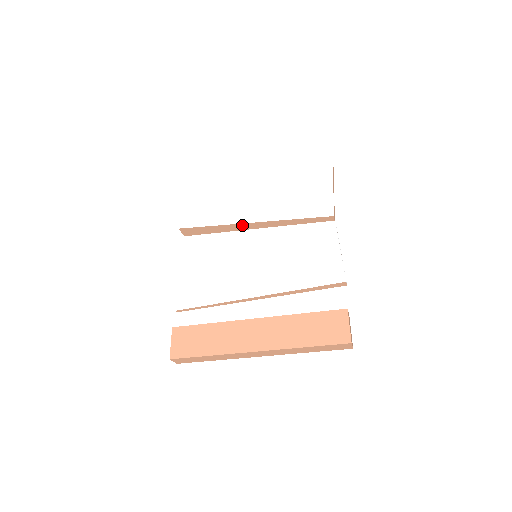
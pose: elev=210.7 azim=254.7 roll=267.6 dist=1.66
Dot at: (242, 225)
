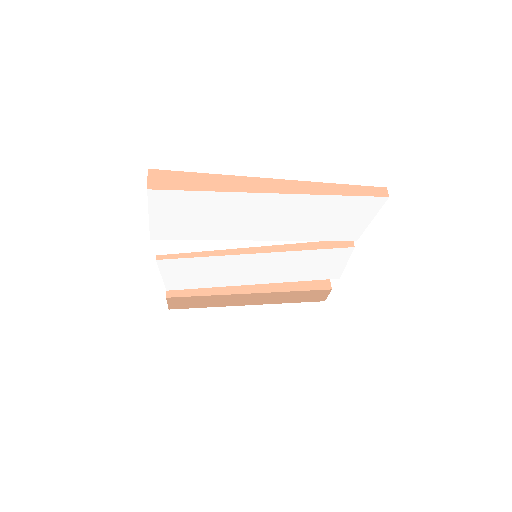
Dot at: occluded
